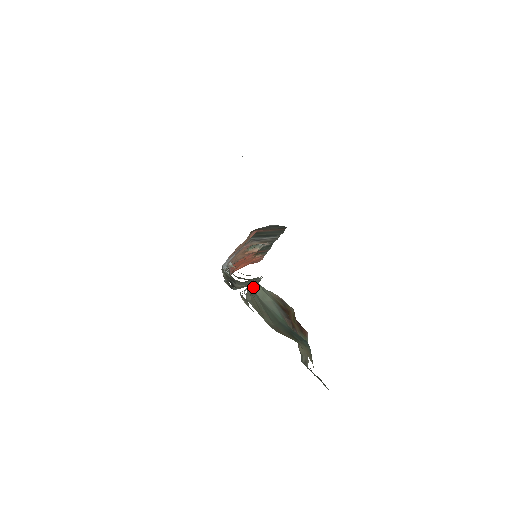
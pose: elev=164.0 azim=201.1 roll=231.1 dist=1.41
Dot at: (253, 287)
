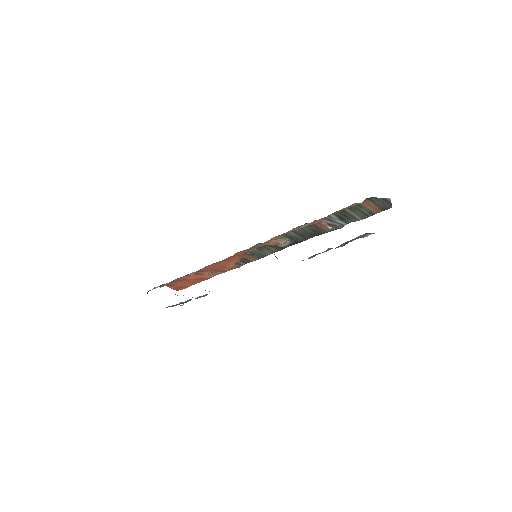
Dot at: occluded
